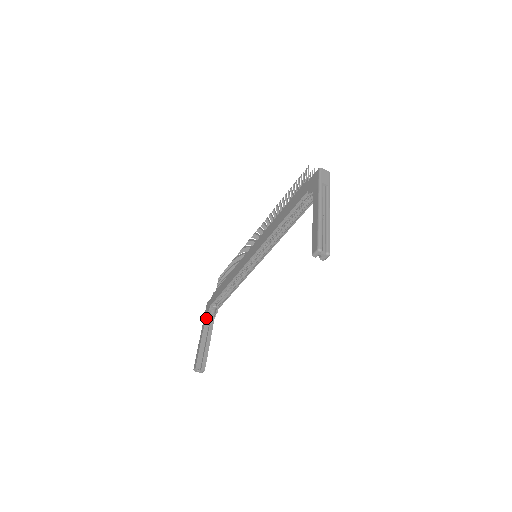
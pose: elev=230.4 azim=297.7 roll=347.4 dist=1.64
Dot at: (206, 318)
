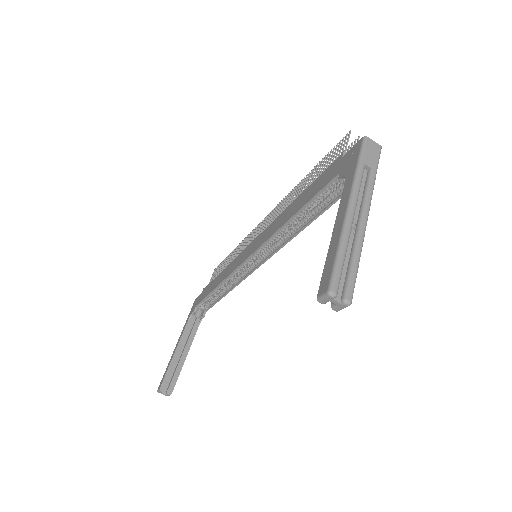
Dot at: (188, 321)
